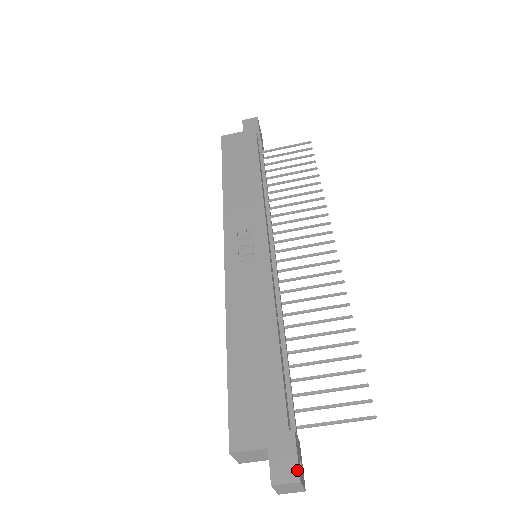
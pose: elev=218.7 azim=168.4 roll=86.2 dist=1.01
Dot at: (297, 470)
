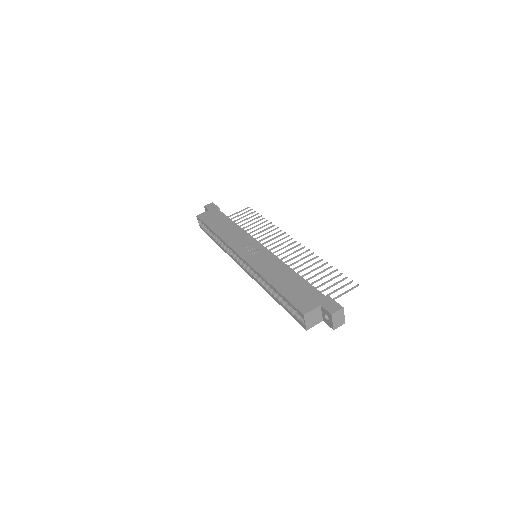
Dot at: (339, 305)
